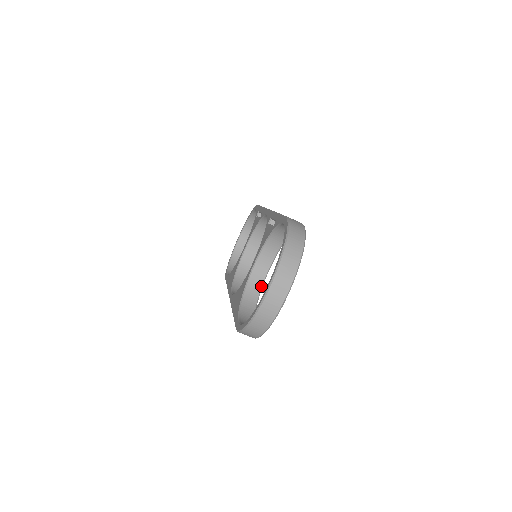
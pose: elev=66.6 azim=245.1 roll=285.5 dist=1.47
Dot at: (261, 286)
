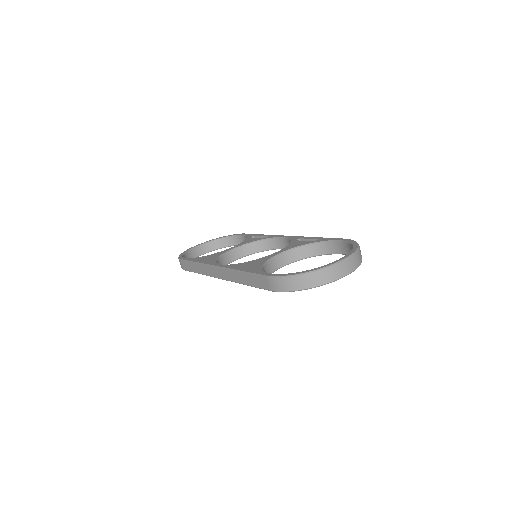
Dot at: (273, 271)
